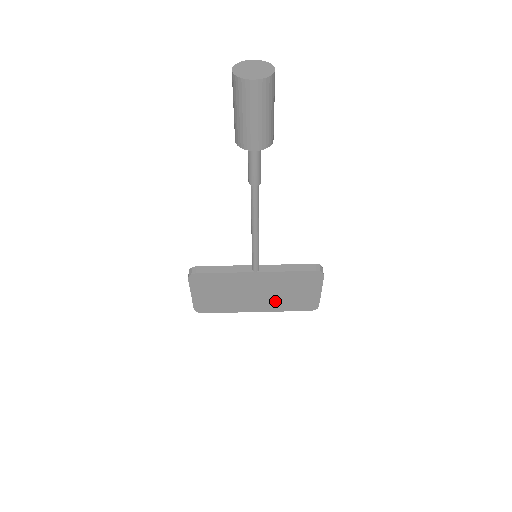
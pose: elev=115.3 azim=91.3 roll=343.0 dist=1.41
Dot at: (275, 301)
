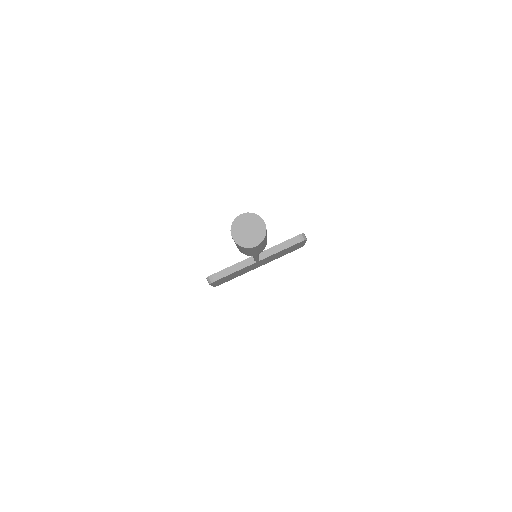
Dot at: (272, 259)
